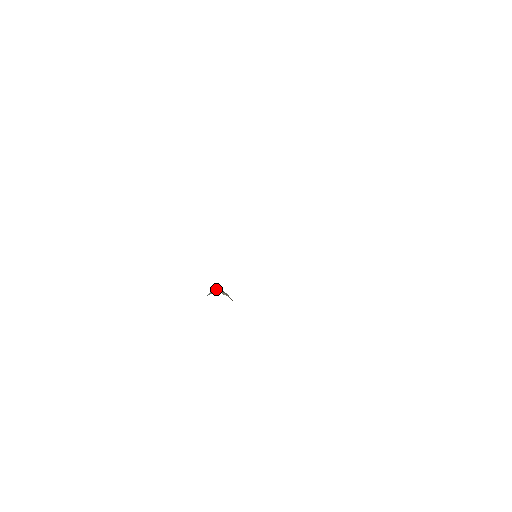
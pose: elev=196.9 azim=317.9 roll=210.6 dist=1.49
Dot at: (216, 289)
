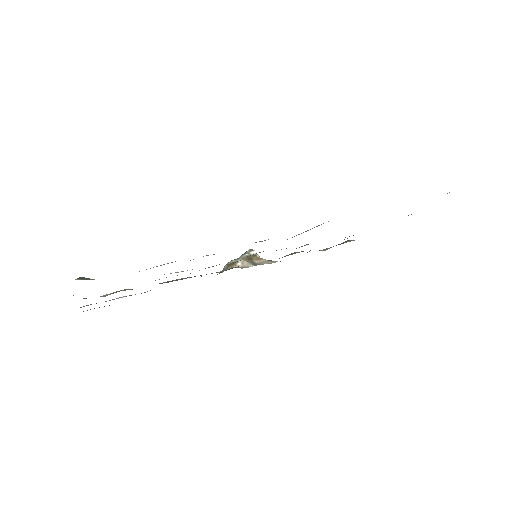
Dot at: (232, 262)
